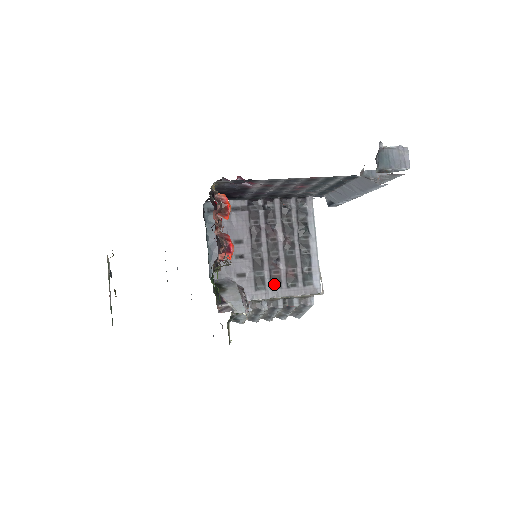
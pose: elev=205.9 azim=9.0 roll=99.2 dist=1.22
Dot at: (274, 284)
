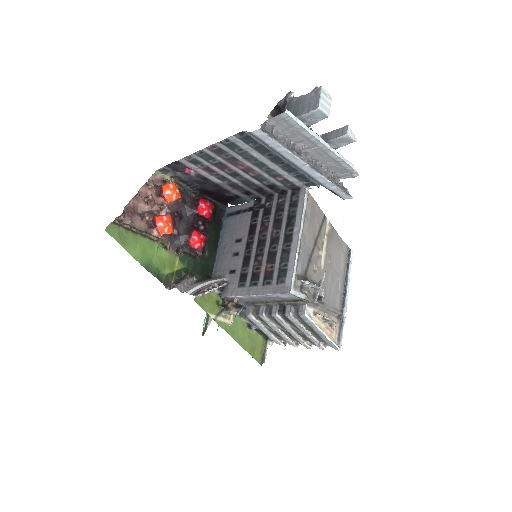
Dot at: (253, 281)
